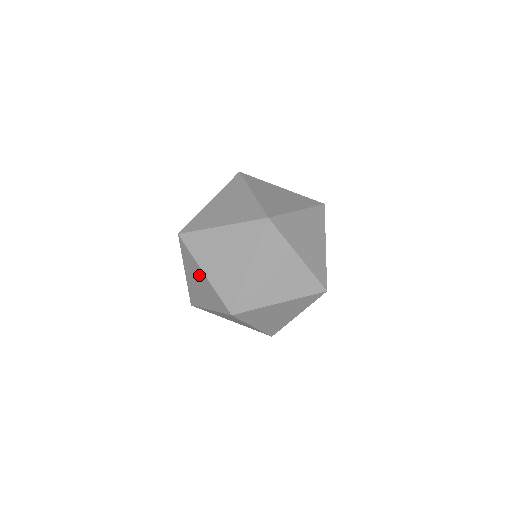
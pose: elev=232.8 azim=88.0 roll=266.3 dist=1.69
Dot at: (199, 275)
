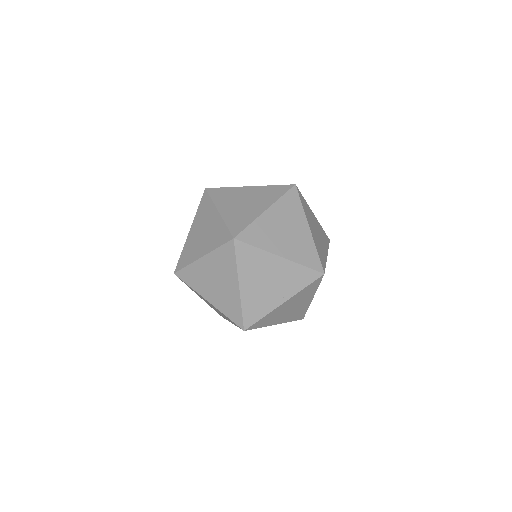
Dot at: occluded
